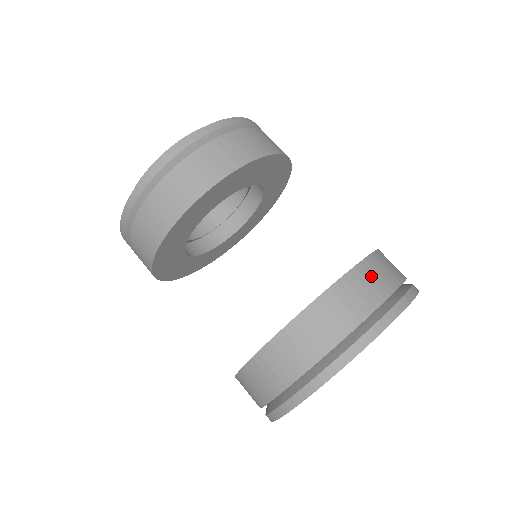
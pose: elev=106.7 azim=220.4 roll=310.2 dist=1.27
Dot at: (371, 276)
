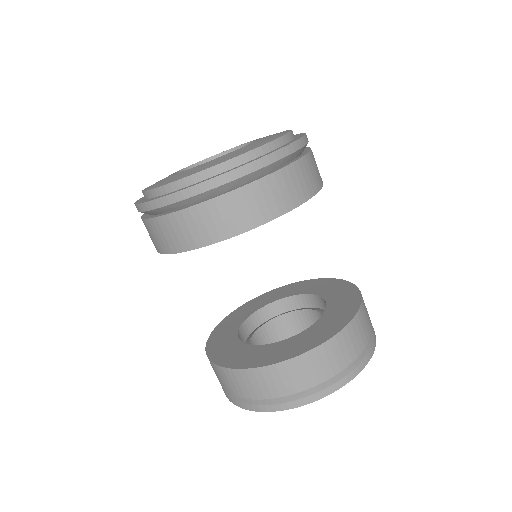
Dot at: (249, 381)
